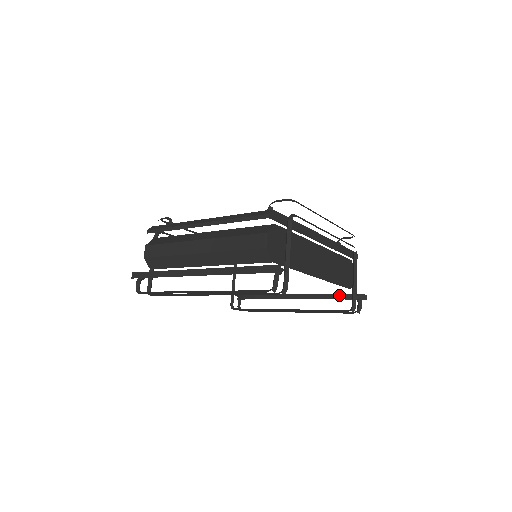
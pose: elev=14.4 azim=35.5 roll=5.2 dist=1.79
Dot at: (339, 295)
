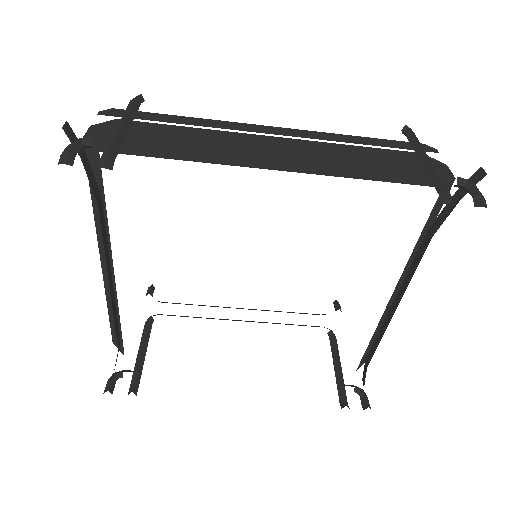
Dot at: (437, 220)
